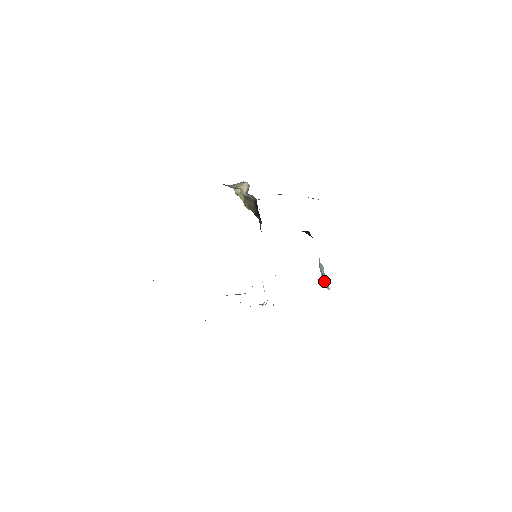
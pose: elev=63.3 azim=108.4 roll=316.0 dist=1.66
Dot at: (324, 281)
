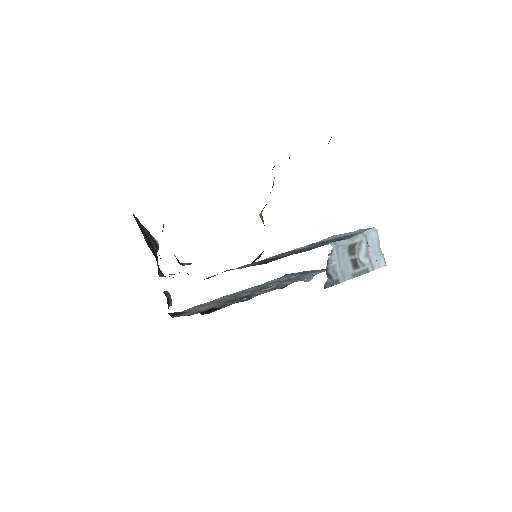
Dot at: (364, 263)
